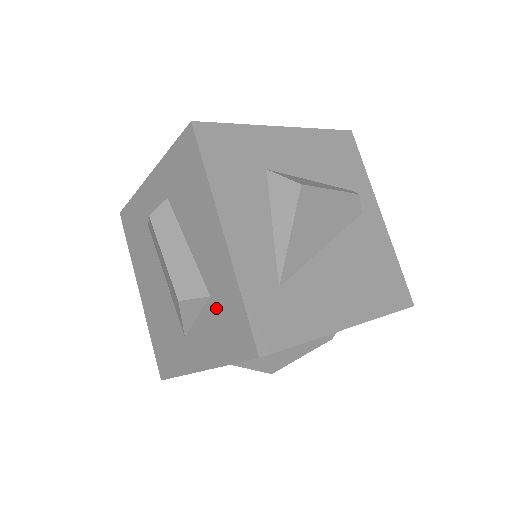
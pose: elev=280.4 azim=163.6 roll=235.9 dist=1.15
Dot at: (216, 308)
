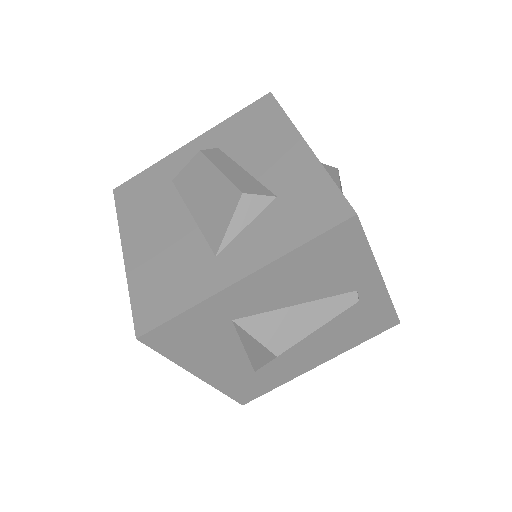
Dot at: (286, 202)
